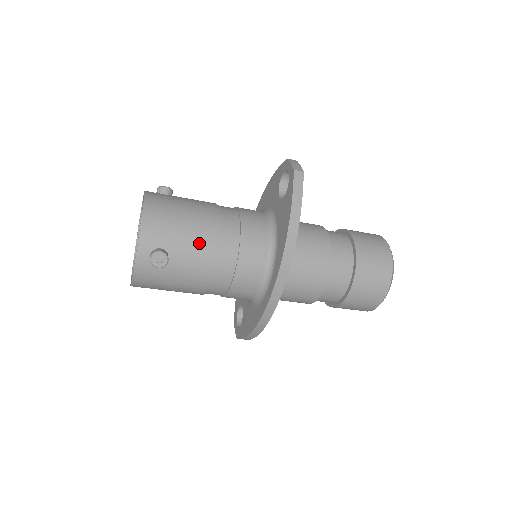
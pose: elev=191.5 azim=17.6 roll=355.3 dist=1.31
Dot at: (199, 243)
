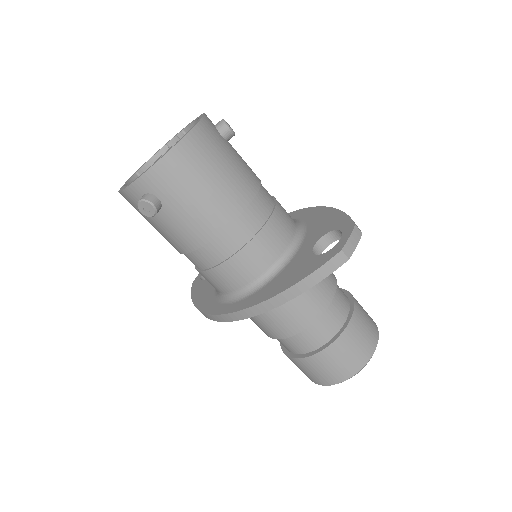
Dot at: (198, 223)
